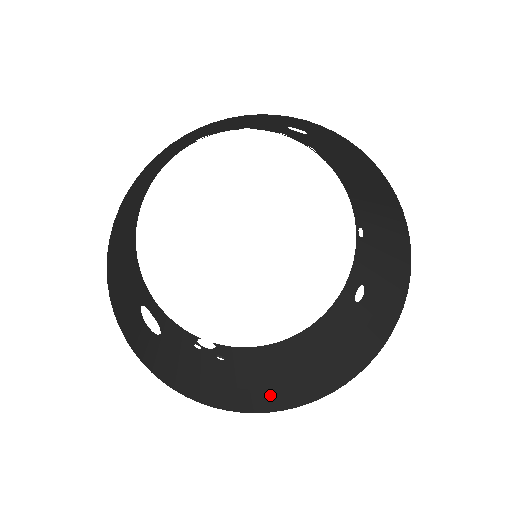
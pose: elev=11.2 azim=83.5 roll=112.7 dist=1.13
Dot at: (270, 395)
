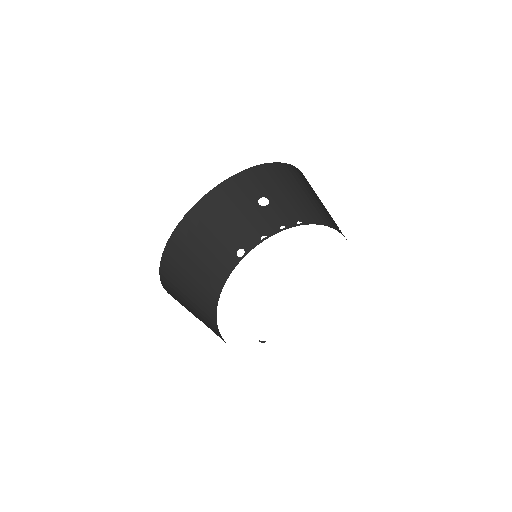
Dot at: occluded
